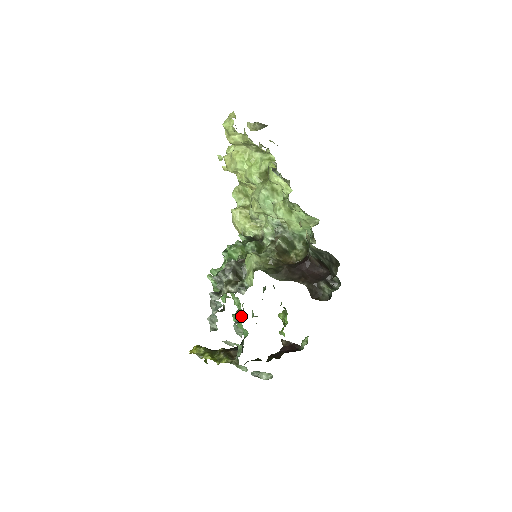
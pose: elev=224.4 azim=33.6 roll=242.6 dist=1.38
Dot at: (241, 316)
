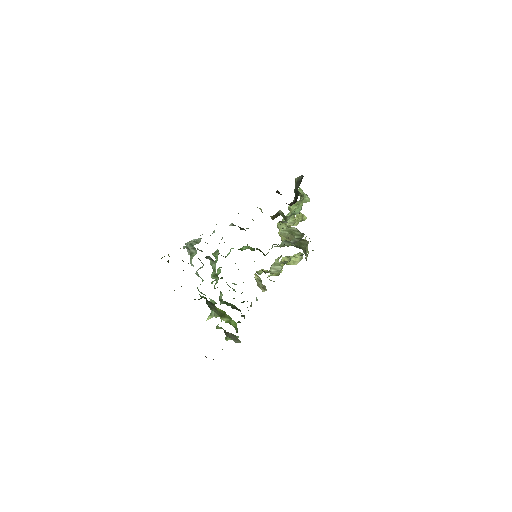
Dot at: occluded
